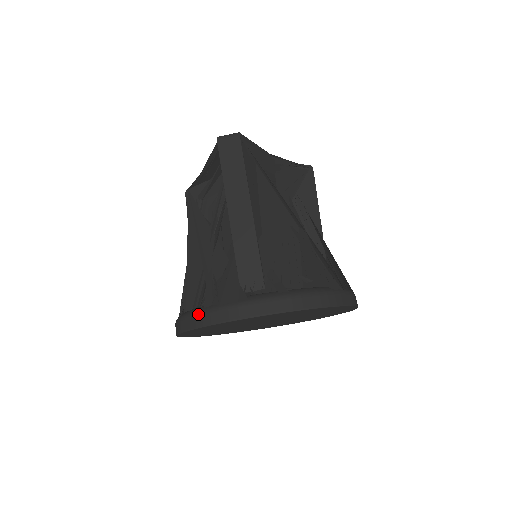
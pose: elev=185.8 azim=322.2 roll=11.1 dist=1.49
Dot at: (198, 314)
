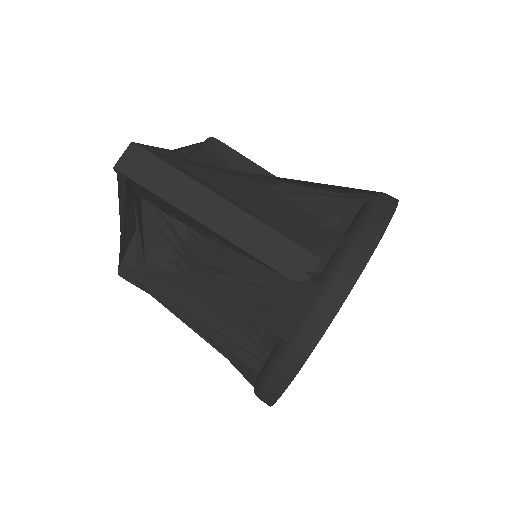
Dot at: (287, 353)
